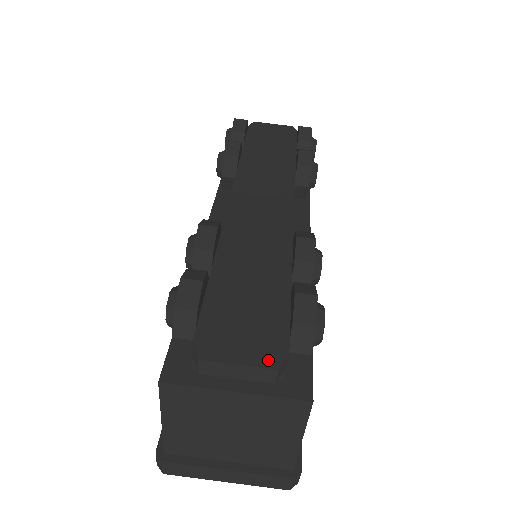
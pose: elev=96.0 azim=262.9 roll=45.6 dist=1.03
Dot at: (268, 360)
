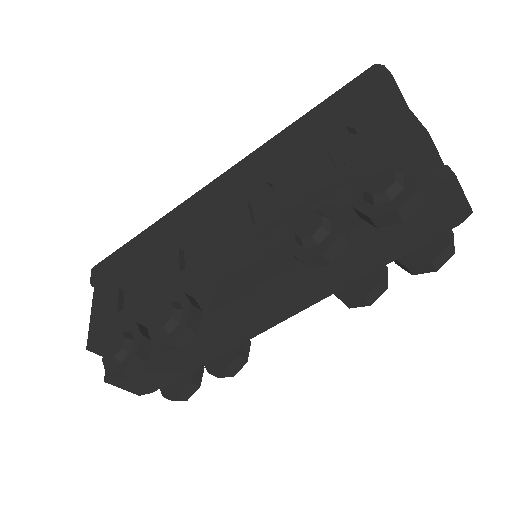
Dot at: (139, 392)
